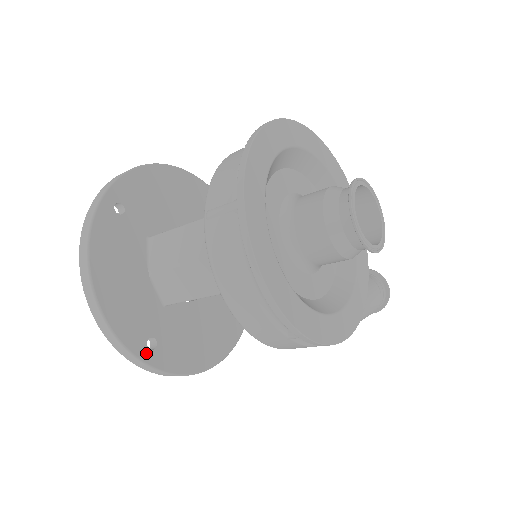
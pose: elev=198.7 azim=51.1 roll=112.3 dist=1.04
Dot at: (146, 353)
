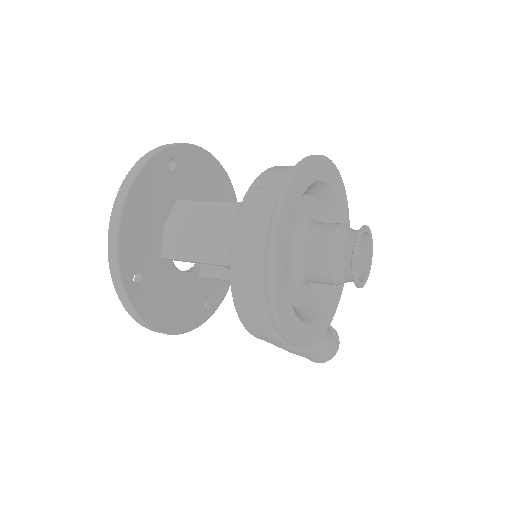
Dot at: (130, 282)
